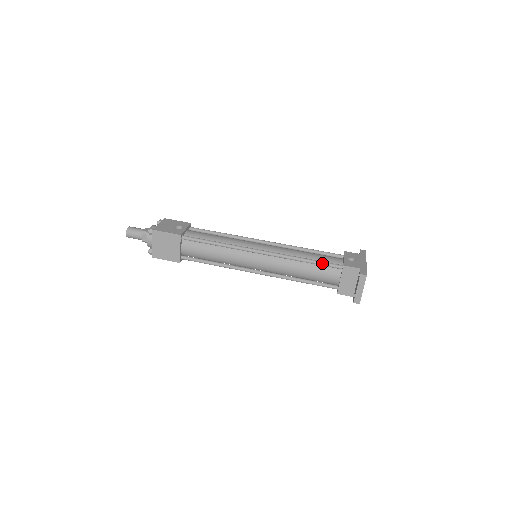
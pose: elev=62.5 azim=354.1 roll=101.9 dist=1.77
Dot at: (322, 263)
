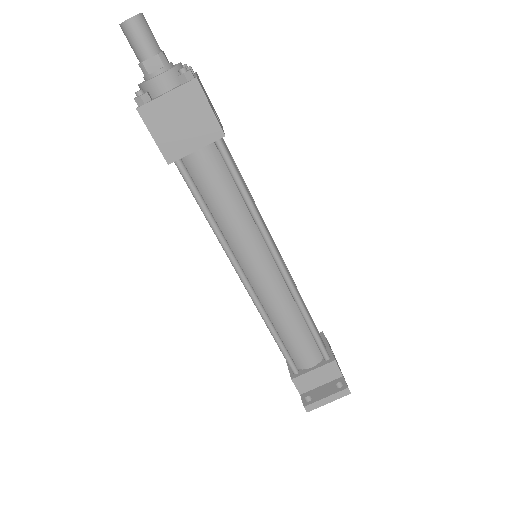
Dot at: (319, 338)
